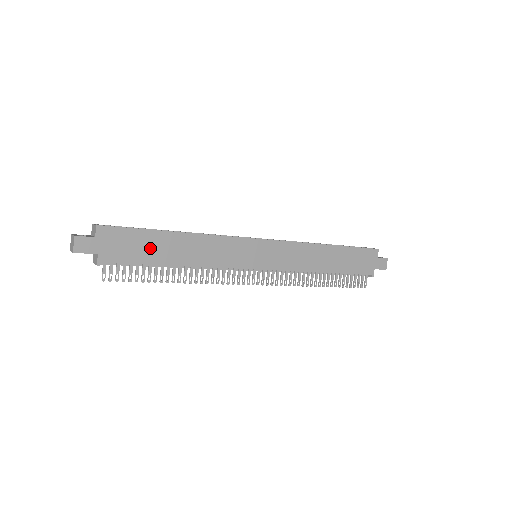
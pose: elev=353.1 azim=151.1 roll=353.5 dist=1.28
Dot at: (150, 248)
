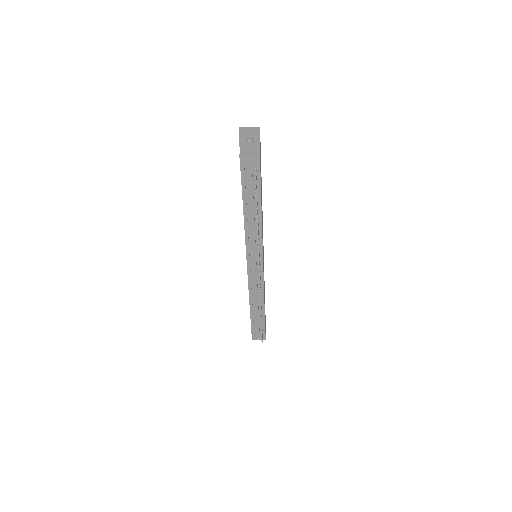
Dot at: occluded
